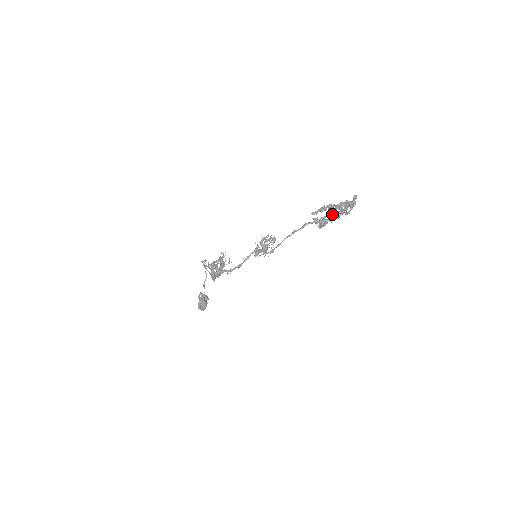
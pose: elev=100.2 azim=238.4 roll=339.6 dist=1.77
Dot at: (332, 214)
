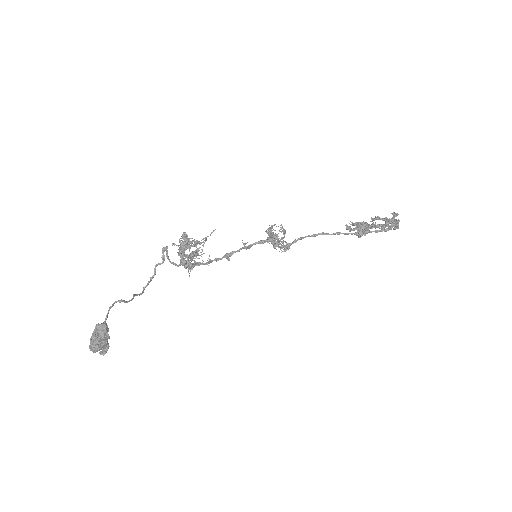
Dot at: occluded
